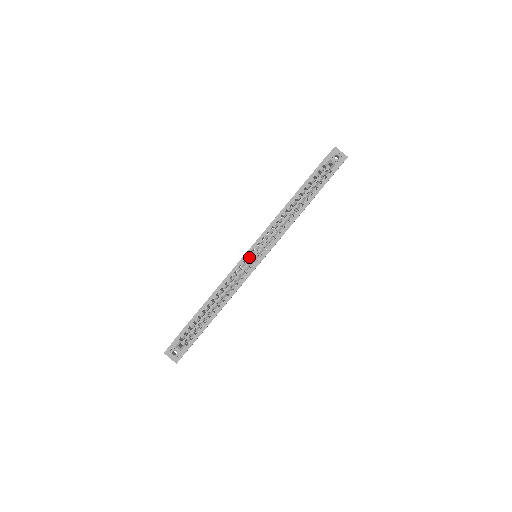
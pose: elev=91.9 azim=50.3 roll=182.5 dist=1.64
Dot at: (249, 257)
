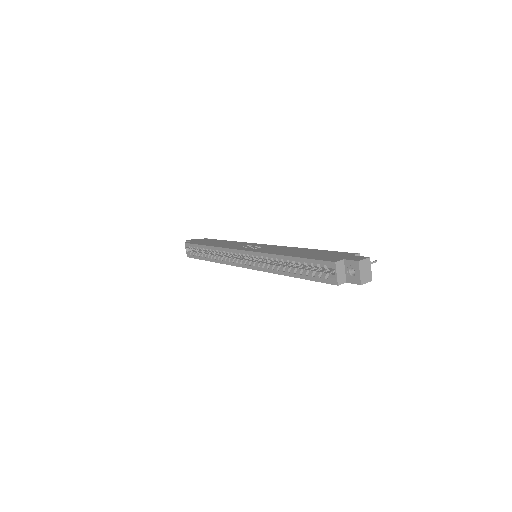
Dot at: (239, 255)
